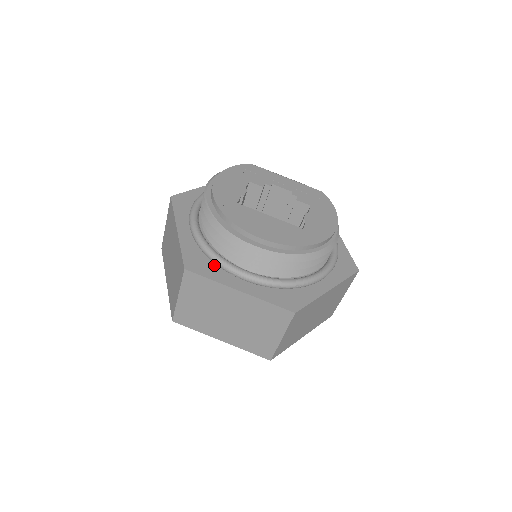
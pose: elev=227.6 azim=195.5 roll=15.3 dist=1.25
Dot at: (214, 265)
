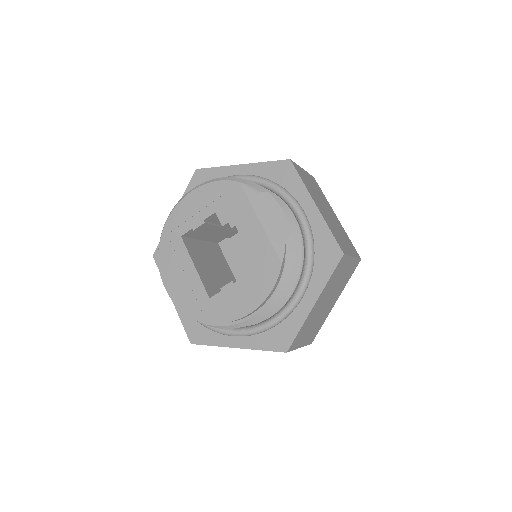
Dot at: occluded
